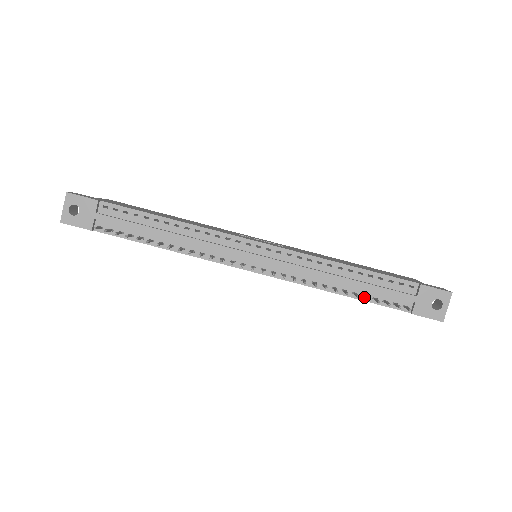
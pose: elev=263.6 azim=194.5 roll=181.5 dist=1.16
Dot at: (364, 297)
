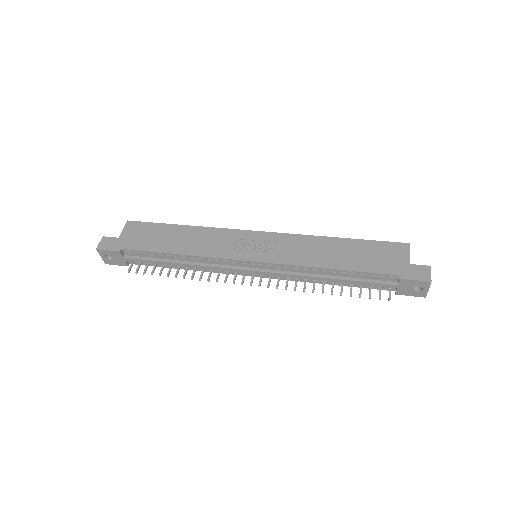
Dot at: (350, 288)
